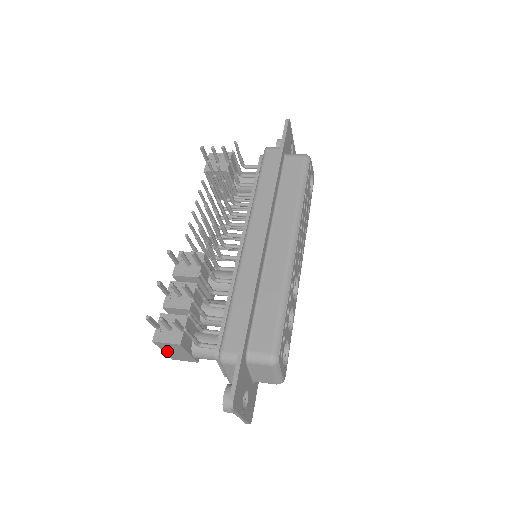
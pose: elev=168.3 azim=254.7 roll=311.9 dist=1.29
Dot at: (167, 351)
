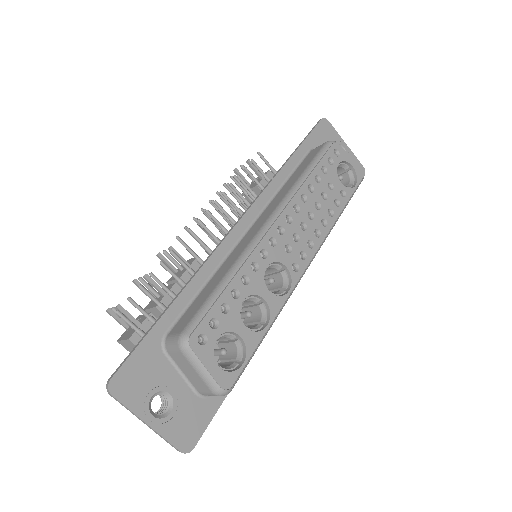
Dot at: occluded
